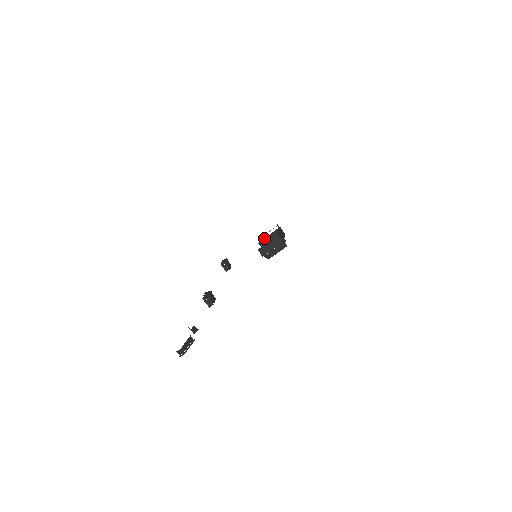
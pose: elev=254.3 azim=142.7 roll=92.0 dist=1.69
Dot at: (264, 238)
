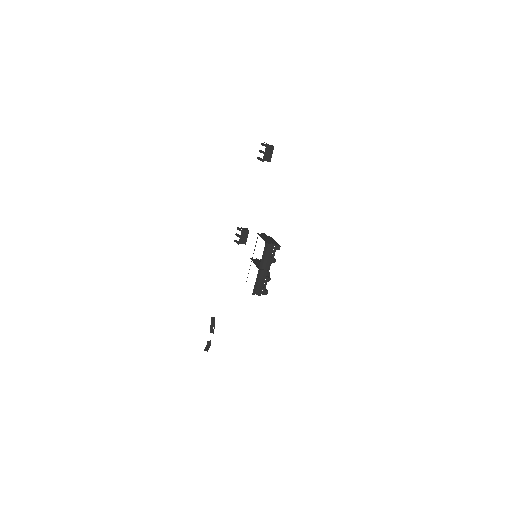
Dot at: occluded
